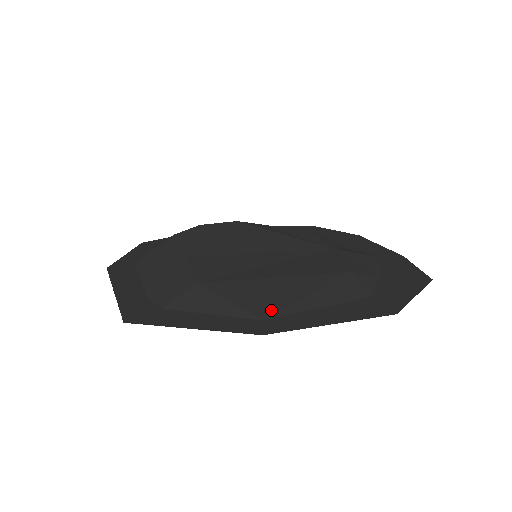
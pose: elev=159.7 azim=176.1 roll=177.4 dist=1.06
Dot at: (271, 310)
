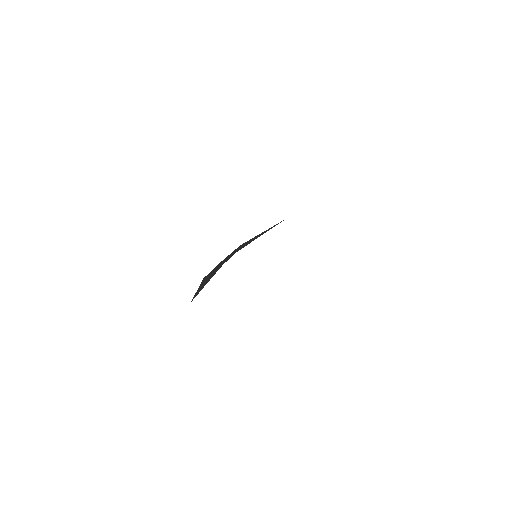
Dot at: occluded
